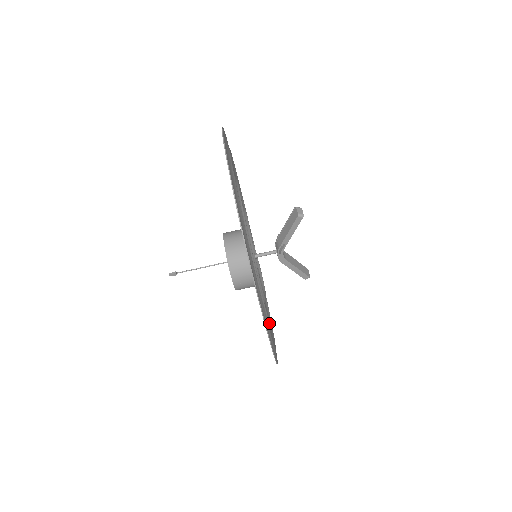
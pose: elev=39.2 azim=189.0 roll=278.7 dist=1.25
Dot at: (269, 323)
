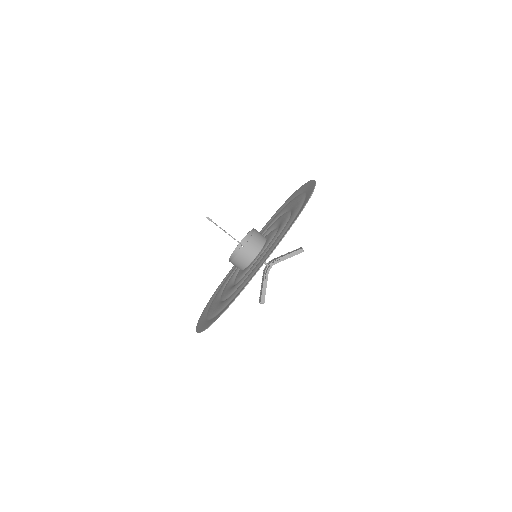
Dot at: occluded
